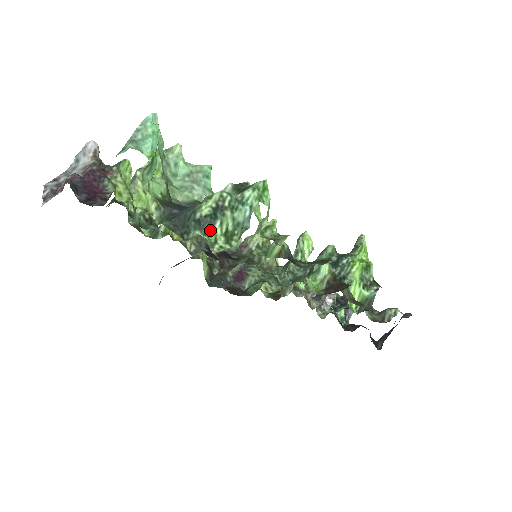
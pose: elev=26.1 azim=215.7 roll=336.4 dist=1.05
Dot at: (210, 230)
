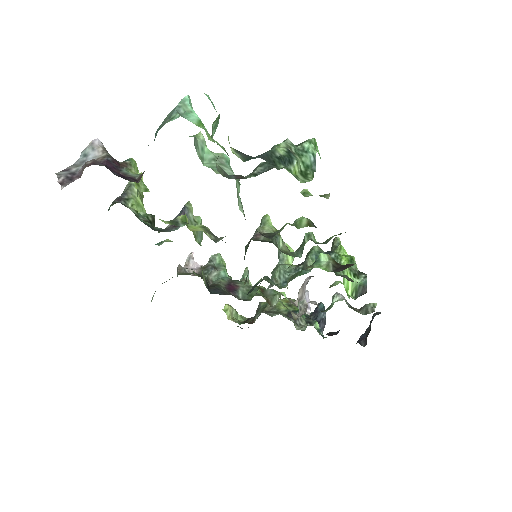
Dot at: (291, 166)
